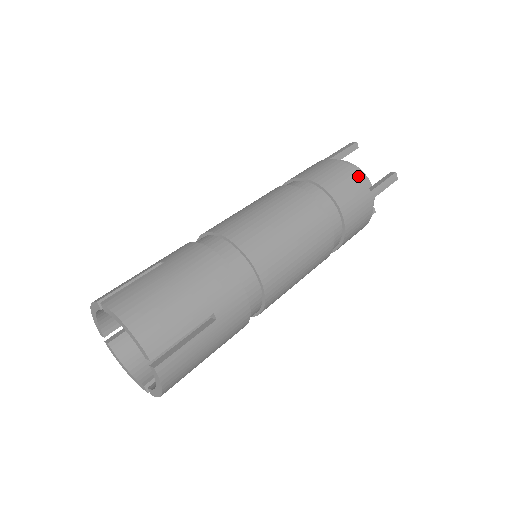
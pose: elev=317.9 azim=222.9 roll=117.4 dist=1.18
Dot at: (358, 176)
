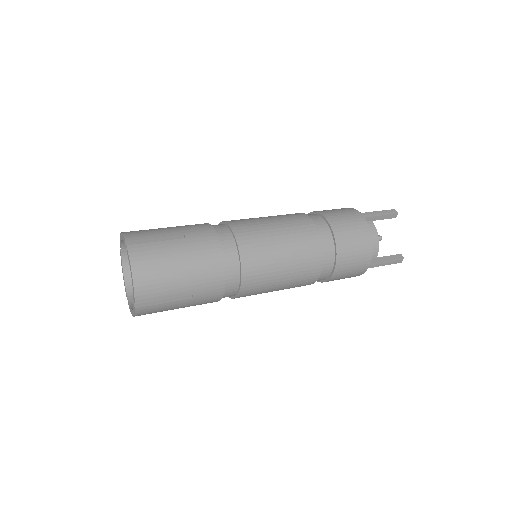
Dot at: (370, 248)
